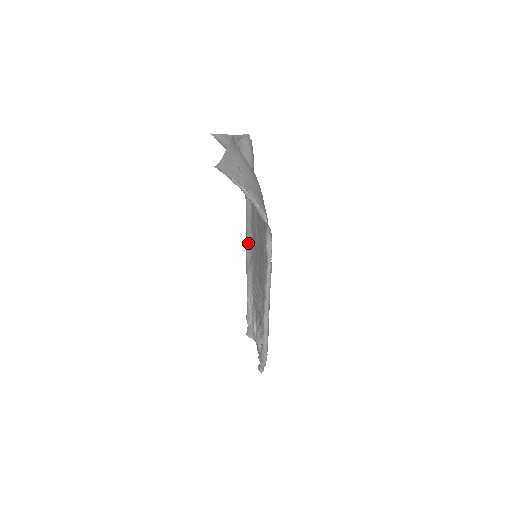
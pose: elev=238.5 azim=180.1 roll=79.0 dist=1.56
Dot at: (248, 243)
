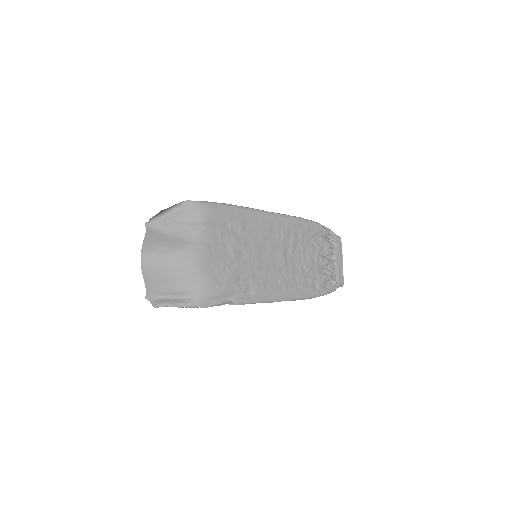
Dot at: (263, 217)
